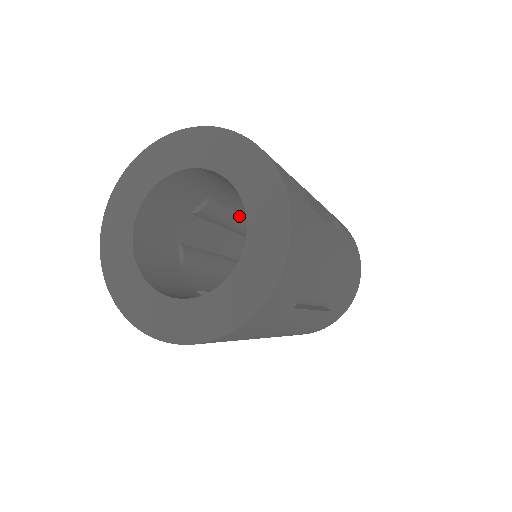
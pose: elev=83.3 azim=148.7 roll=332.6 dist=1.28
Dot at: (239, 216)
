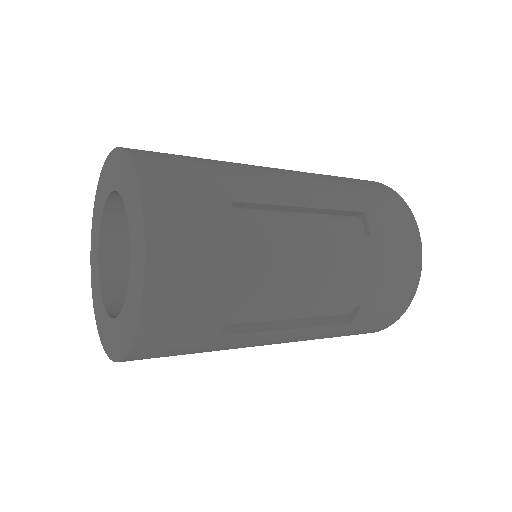
Dot at: occluded
